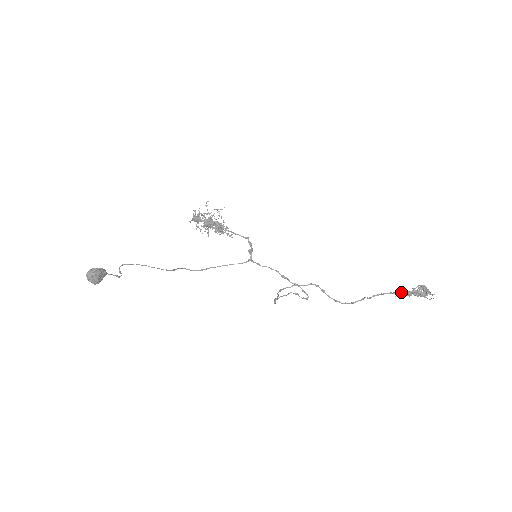
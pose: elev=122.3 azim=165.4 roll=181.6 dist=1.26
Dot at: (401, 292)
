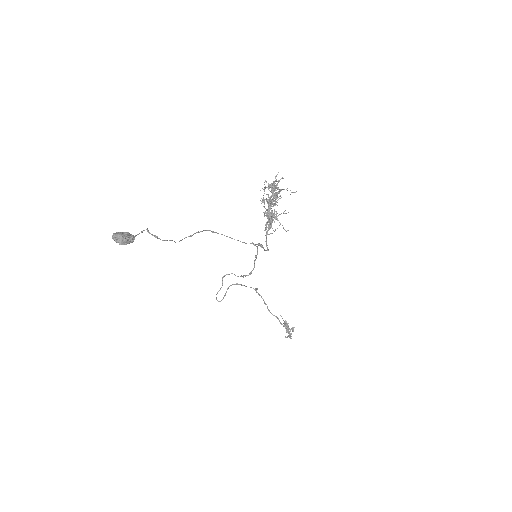
Dot at: occluded
